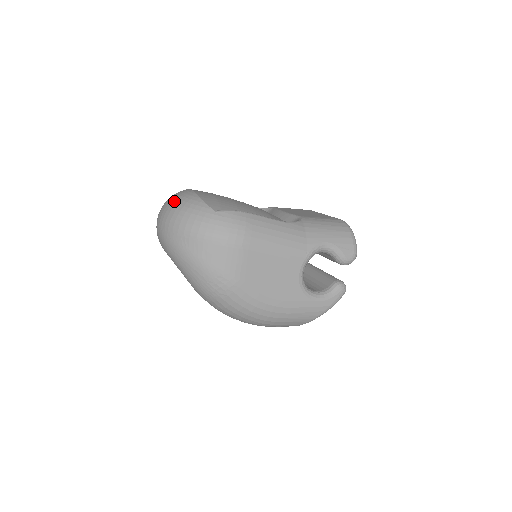
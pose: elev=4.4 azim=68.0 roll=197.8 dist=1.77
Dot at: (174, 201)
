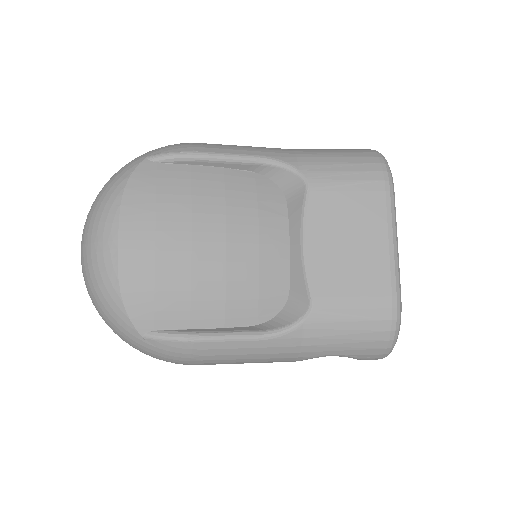
Dot at: (88, 267)
